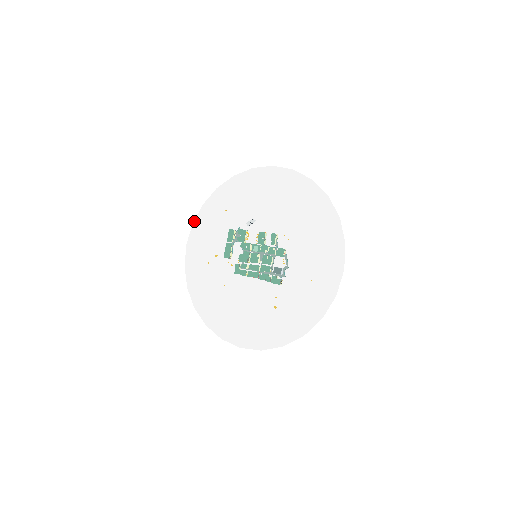
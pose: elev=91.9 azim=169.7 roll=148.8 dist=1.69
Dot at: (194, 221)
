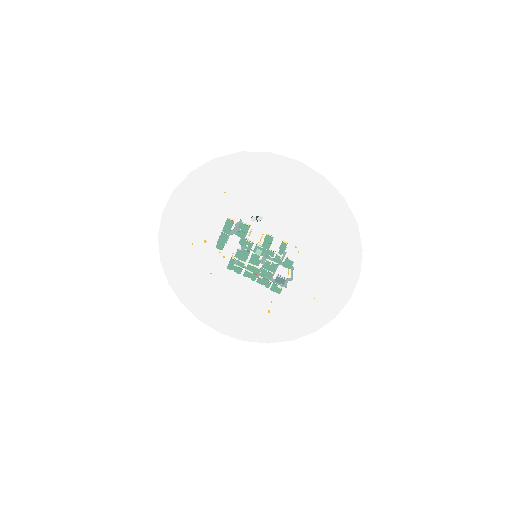
Dot at: (176, 188)
